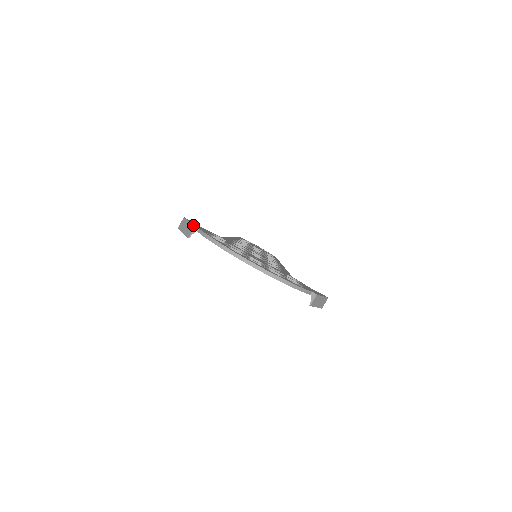
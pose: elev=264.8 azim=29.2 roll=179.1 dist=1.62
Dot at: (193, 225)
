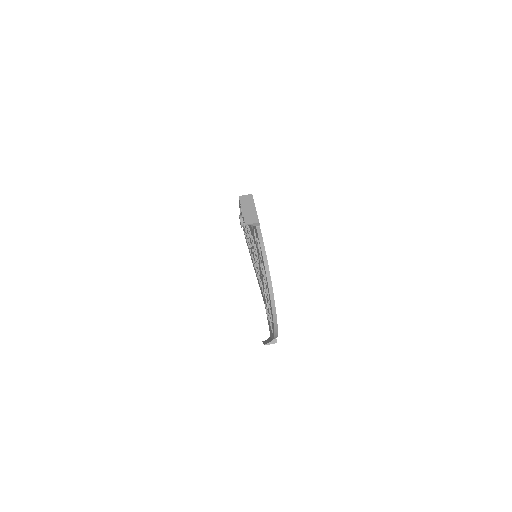
Dot at: occluded
